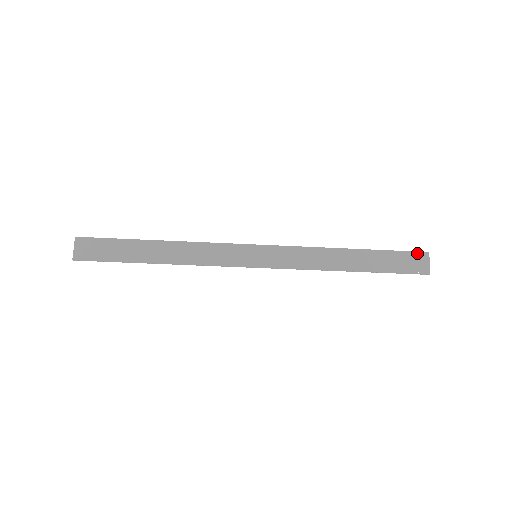
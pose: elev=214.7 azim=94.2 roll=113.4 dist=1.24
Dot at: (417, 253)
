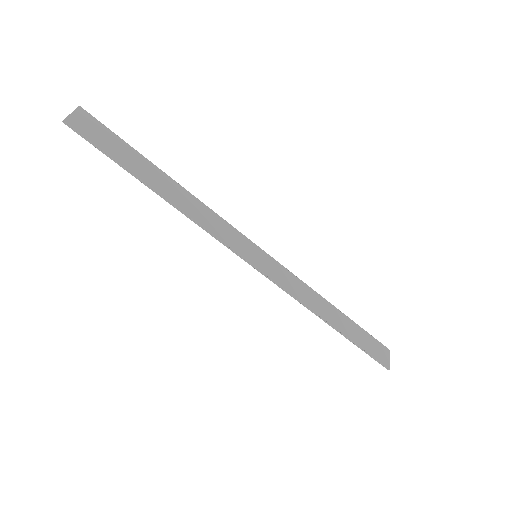
Dot at: (381, 344)
